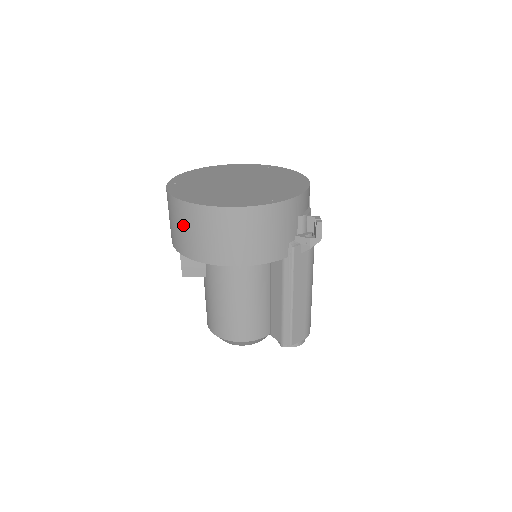
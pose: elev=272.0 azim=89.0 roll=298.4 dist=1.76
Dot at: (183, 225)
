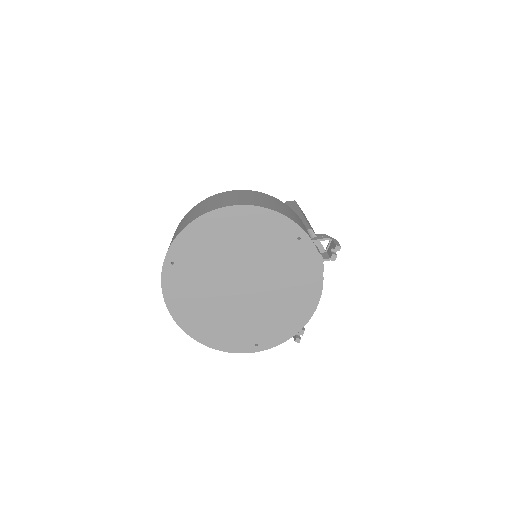
Dot at: occluded
